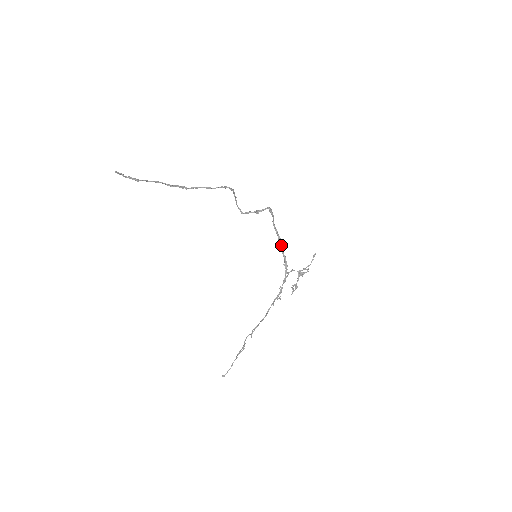
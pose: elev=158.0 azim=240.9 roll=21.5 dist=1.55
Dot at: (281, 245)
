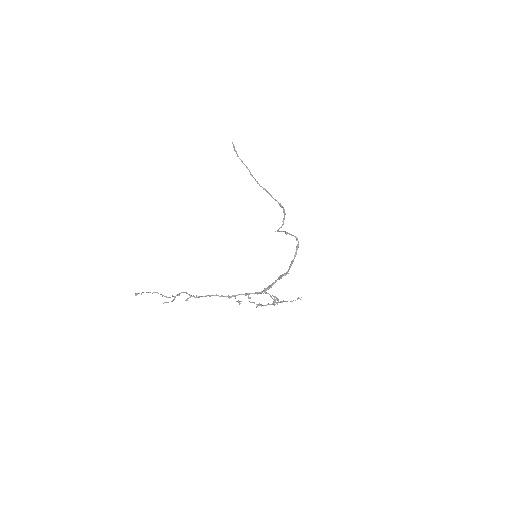
Dot at: (282, 276)
